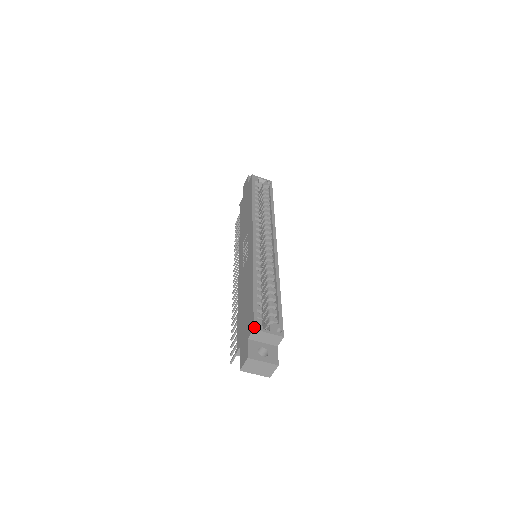
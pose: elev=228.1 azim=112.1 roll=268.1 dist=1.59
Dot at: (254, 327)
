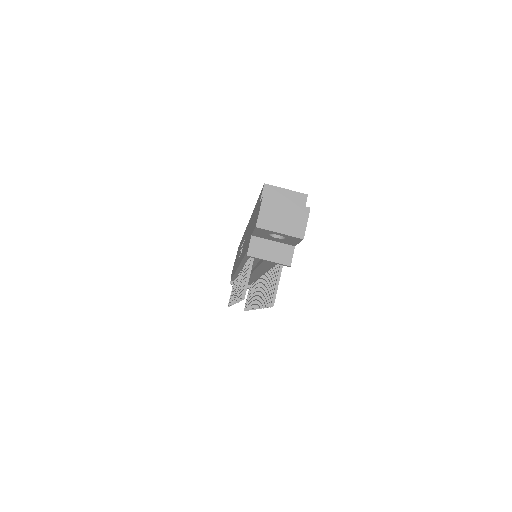
Dot at: (264, 184)
